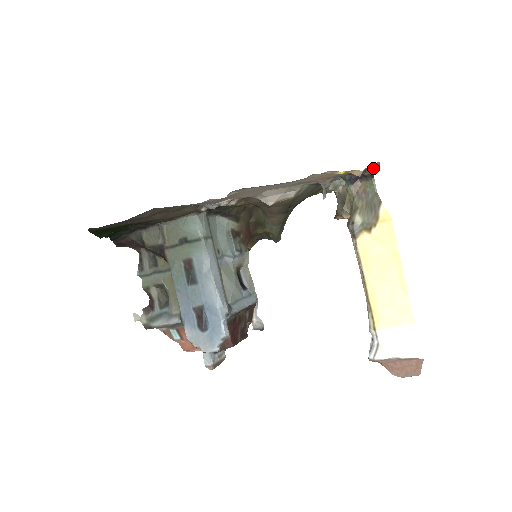
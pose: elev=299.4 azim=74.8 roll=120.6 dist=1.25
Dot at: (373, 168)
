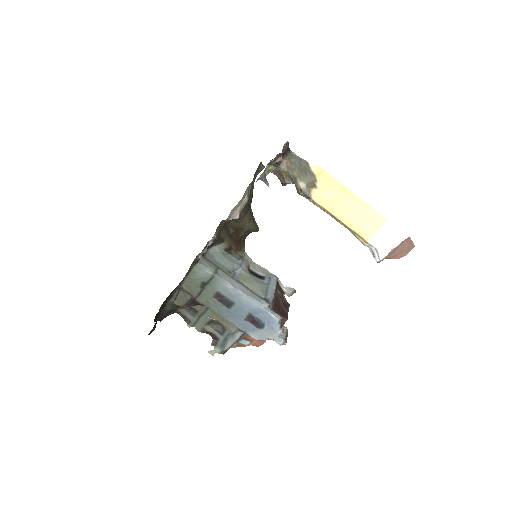
Dot at: (286, 147)
